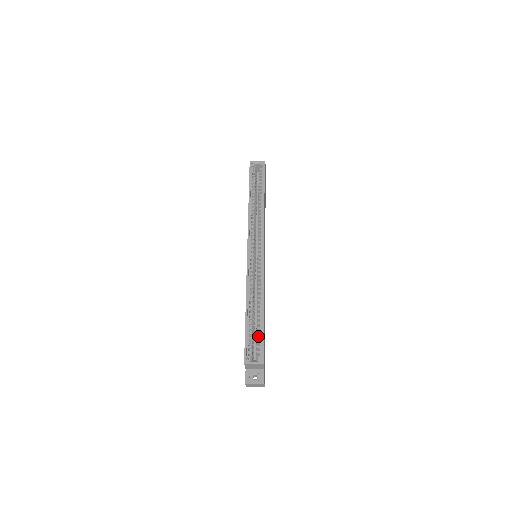
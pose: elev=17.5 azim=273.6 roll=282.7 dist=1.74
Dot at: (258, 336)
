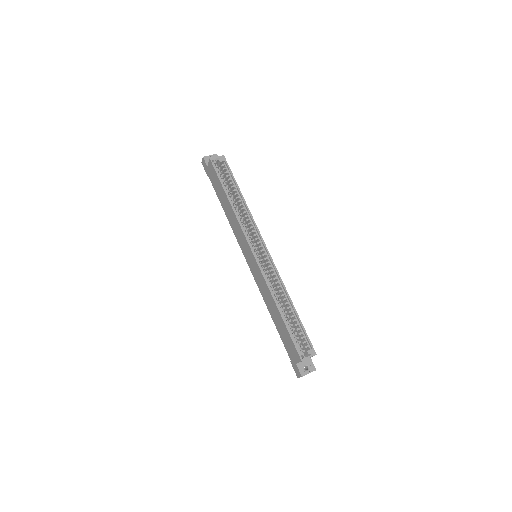
Dot at: (296, 331)
